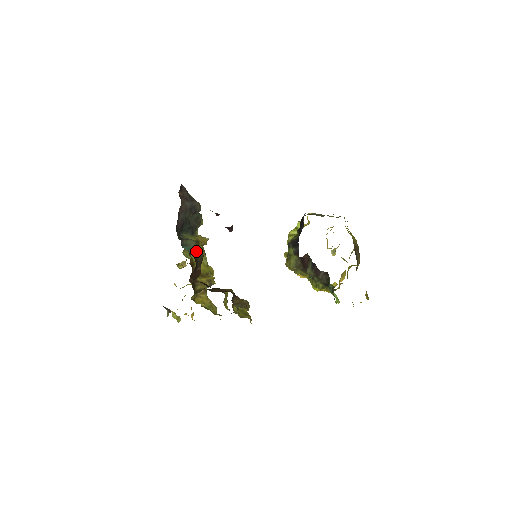
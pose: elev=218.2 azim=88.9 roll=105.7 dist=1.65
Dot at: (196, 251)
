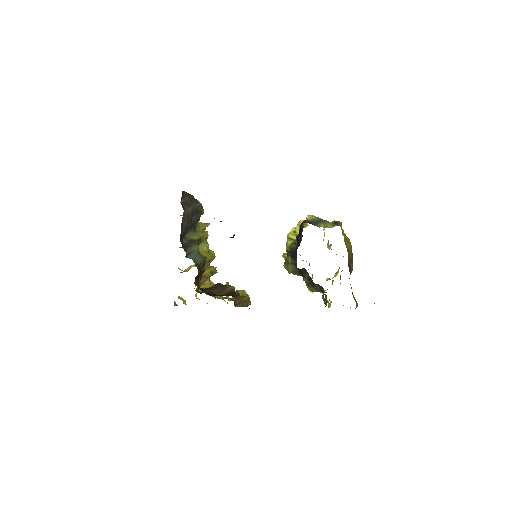
Dot at: (200, 256)
